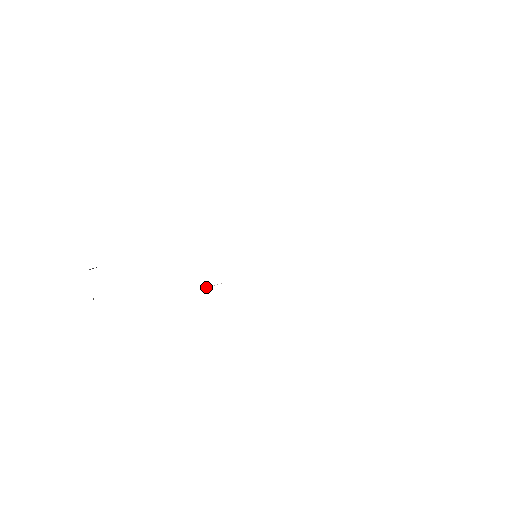
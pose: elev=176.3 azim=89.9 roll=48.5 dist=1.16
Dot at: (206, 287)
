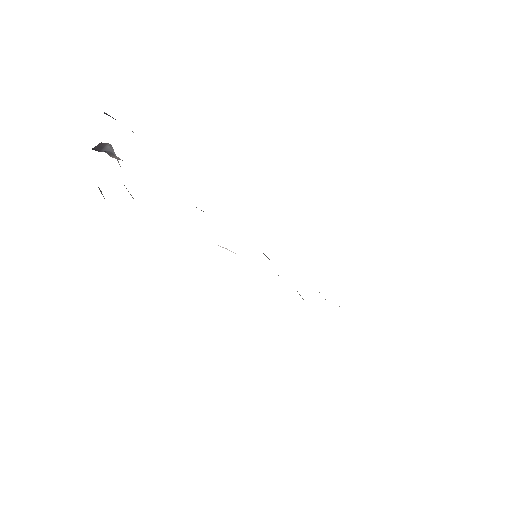
Dot at: occluded
